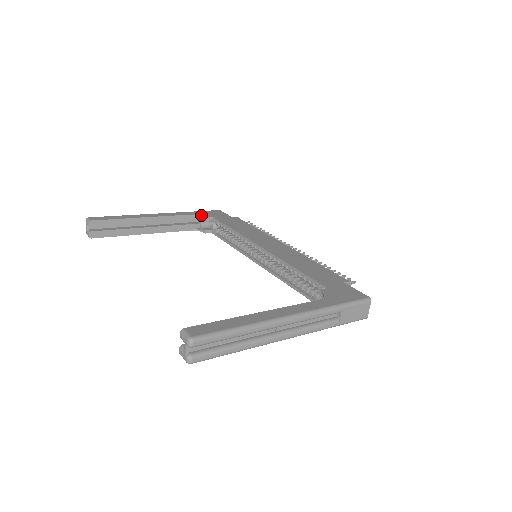
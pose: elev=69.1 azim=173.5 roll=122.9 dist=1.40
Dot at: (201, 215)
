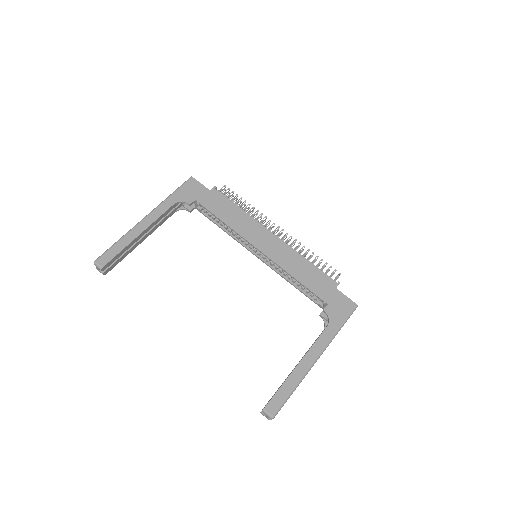
Dot at: (183, 201)
